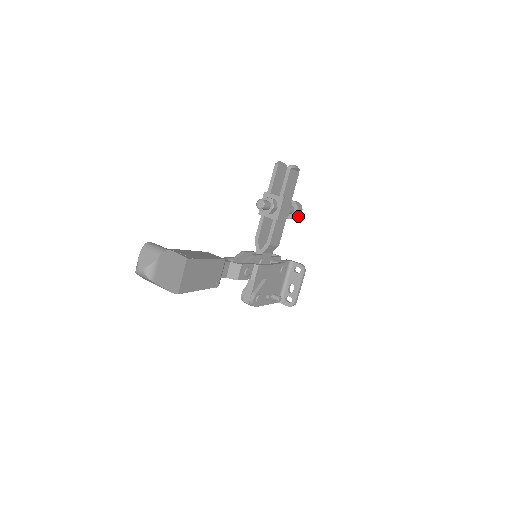
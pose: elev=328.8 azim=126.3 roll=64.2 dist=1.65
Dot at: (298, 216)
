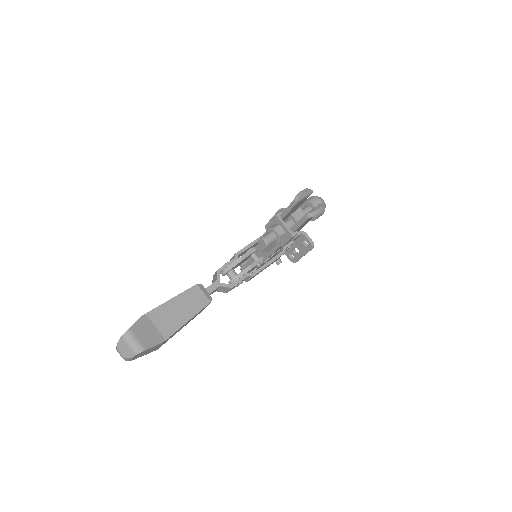
Dot at: occluded
